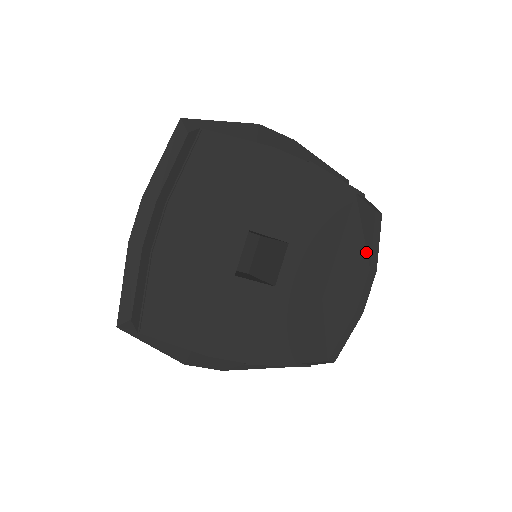
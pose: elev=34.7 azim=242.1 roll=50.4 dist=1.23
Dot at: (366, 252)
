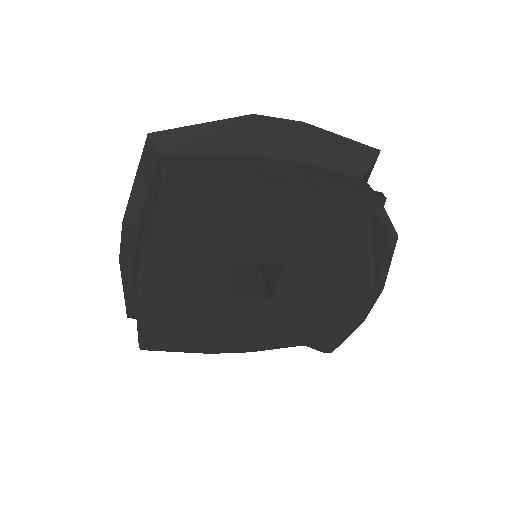
Dot at: (373, 272)
